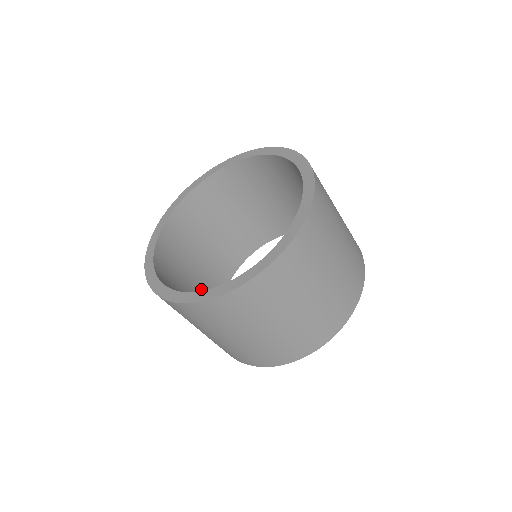
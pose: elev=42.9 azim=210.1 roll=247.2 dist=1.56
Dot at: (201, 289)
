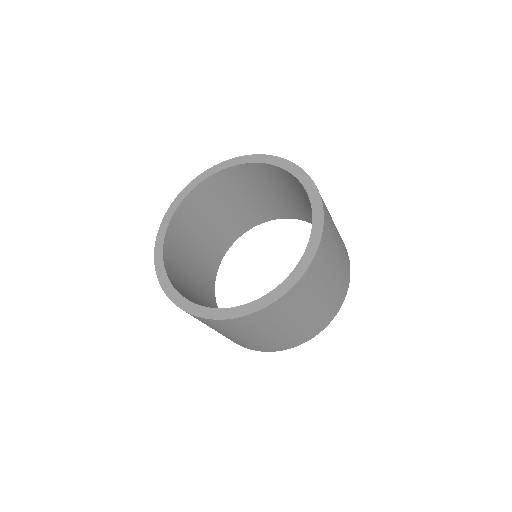
Dot at: (199, 283)
